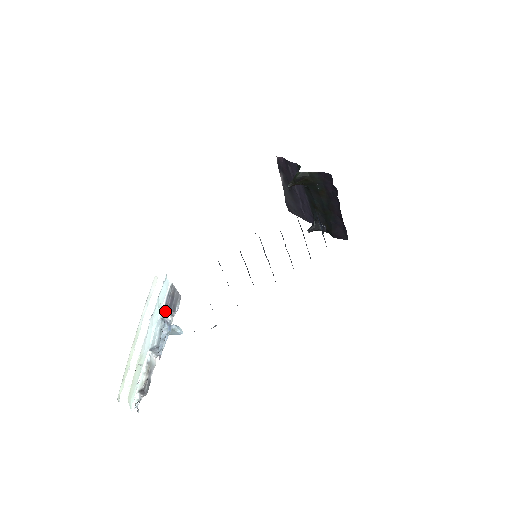
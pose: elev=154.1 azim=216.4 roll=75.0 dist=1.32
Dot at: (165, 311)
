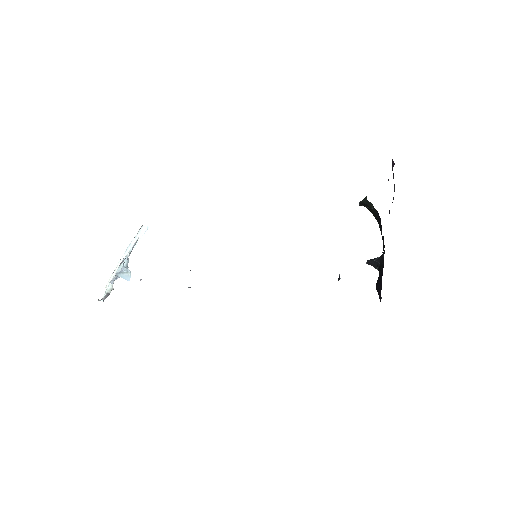
Dot at: (129, 255)
